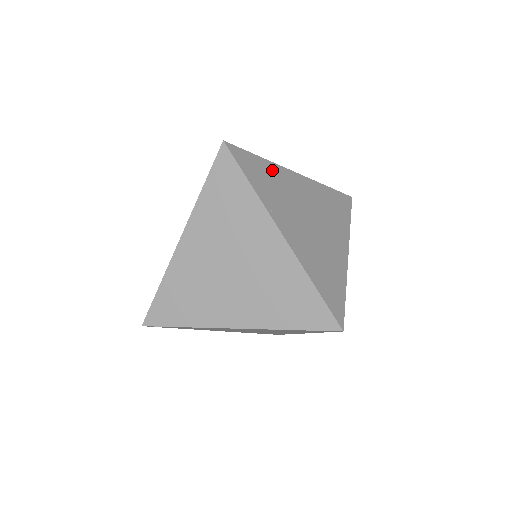
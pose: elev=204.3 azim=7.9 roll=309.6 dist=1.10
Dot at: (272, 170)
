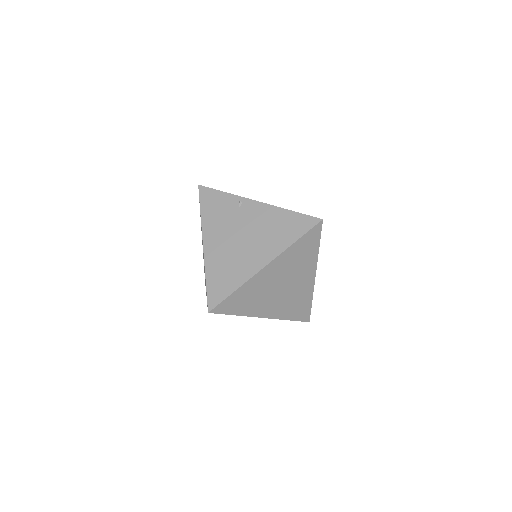
Dot at: occluded
